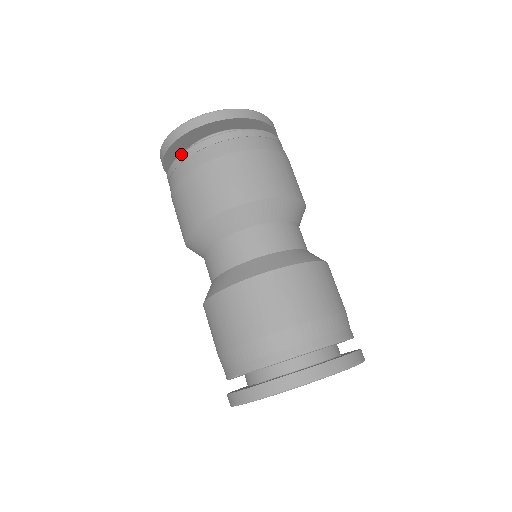
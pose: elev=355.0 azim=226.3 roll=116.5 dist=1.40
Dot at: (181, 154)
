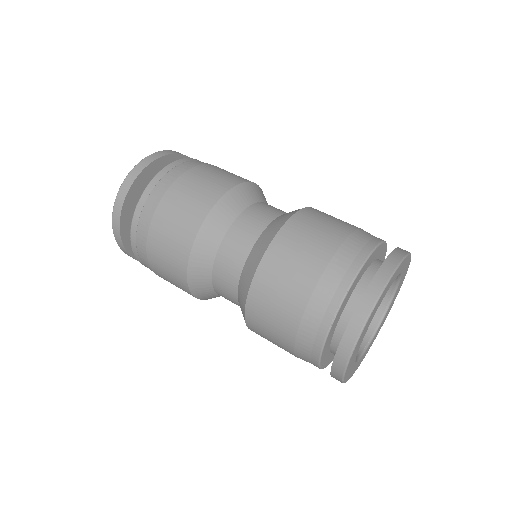
Dot at: (139, 199)
